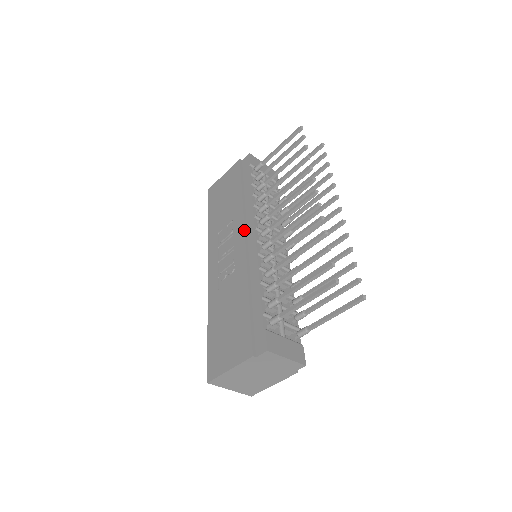
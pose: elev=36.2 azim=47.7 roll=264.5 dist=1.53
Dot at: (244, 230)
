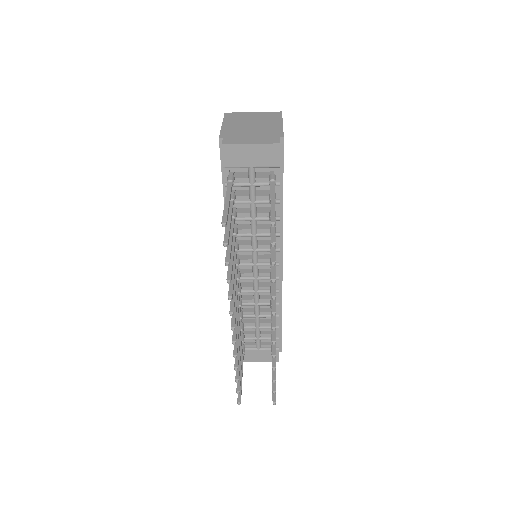
Dot at: occluded
